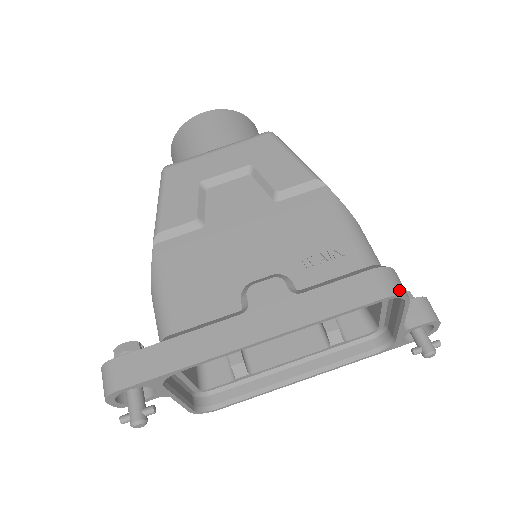
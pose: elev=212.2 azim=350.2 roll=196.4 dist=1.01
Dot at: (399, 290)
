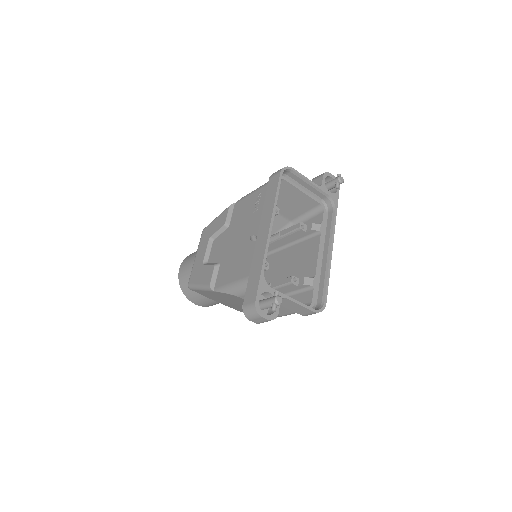
Dot at: (282, 168)
